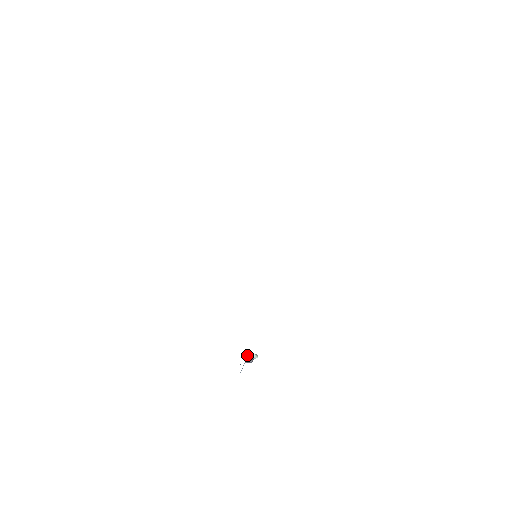
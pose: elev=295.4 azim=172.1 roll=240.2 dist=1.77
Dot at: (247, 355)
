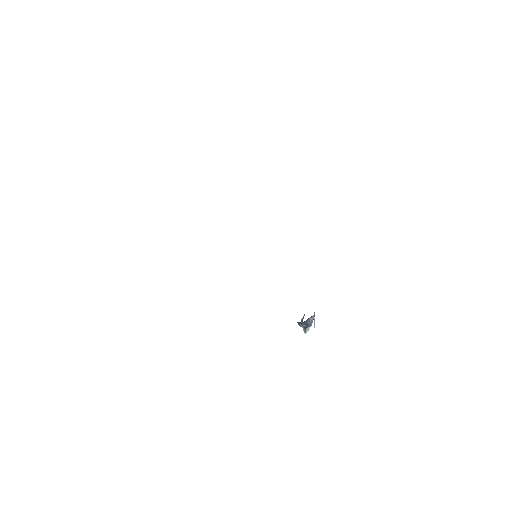
Dot at: occluded
